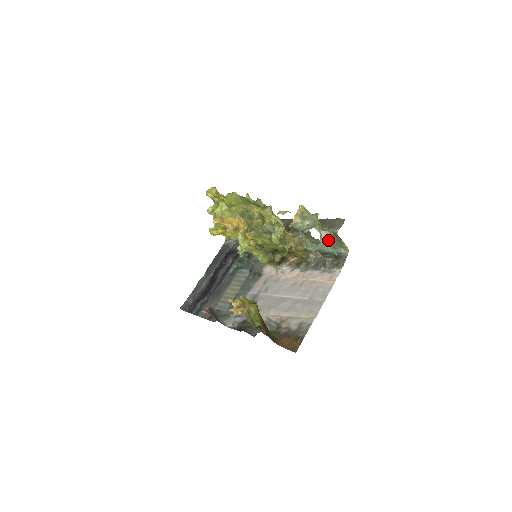
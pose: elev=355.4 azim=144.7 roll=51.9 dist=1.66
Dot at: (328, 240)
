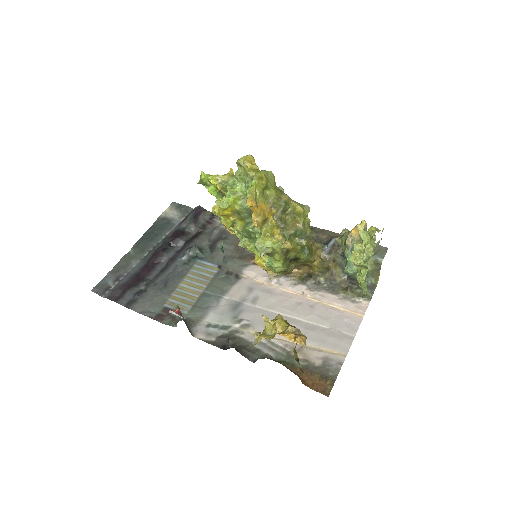
Dot at: occluded
